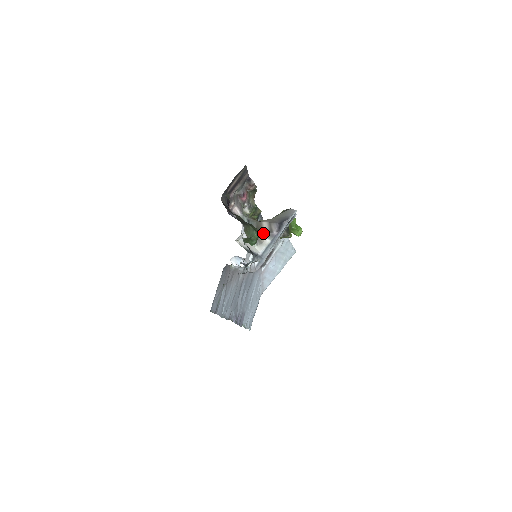
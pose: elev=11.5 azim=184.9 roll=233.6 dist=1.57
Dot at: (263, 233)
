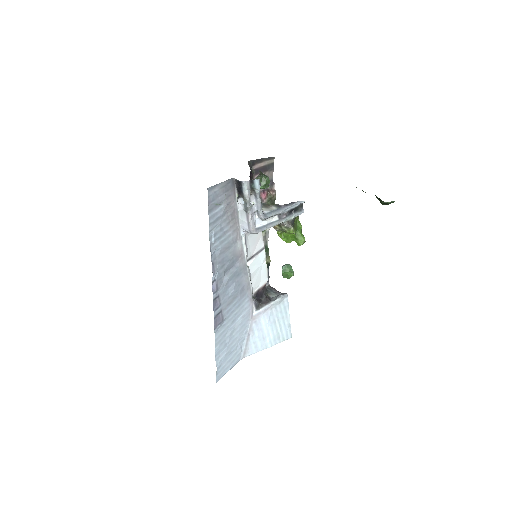
Dot at: (272, 205)
